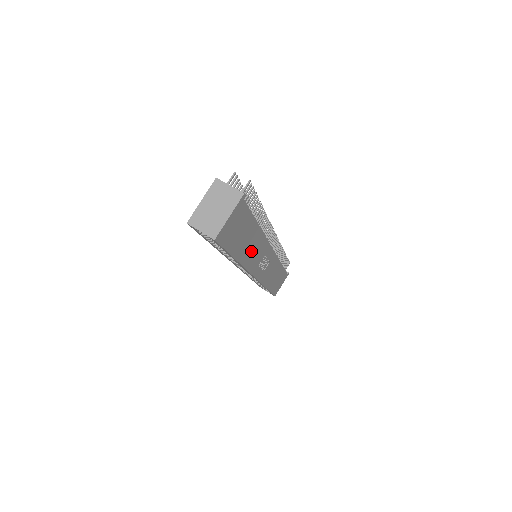
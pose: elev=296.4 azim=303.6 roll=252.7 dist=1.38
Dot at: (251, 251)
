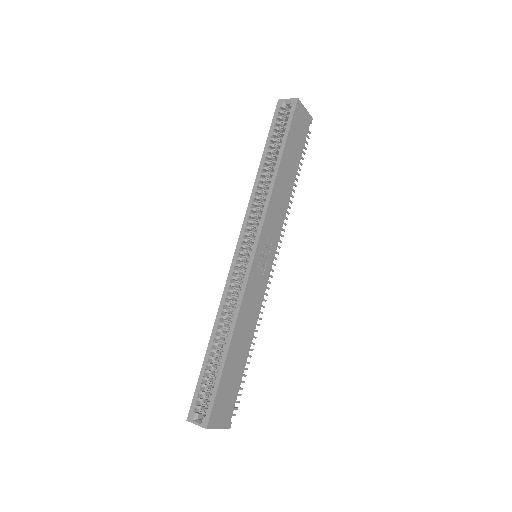
Dot at: (281, 191)
